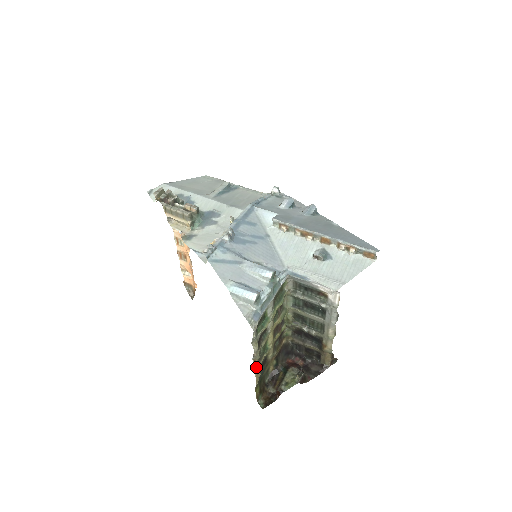
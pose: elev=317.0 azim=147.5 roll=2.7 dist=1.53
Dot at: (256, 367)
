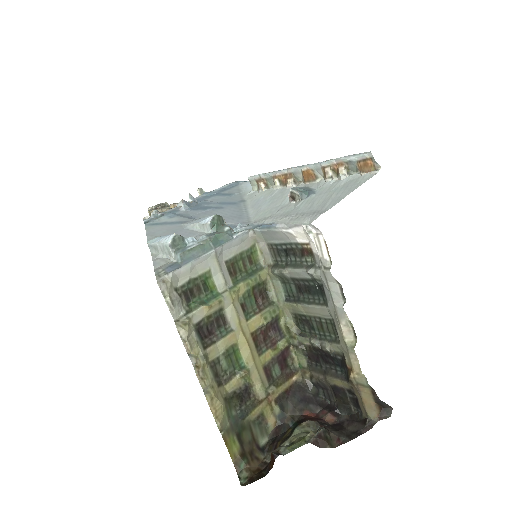
Dot at: (205, 383)
